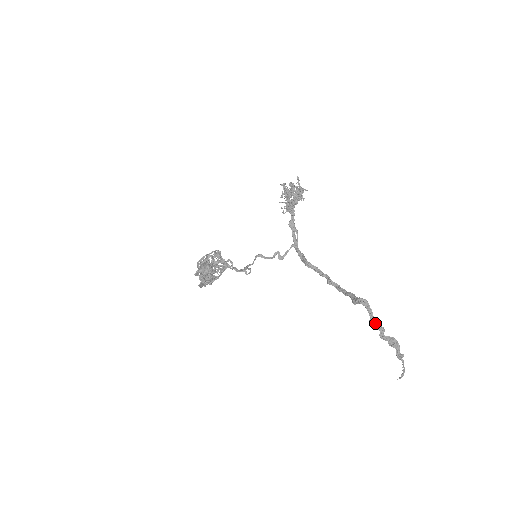
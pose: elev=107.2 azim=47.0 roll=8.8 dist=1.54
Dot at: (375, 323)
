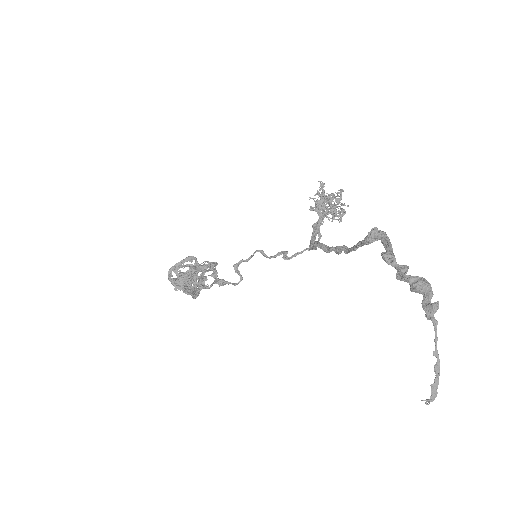
Dot at: (392, 254)
